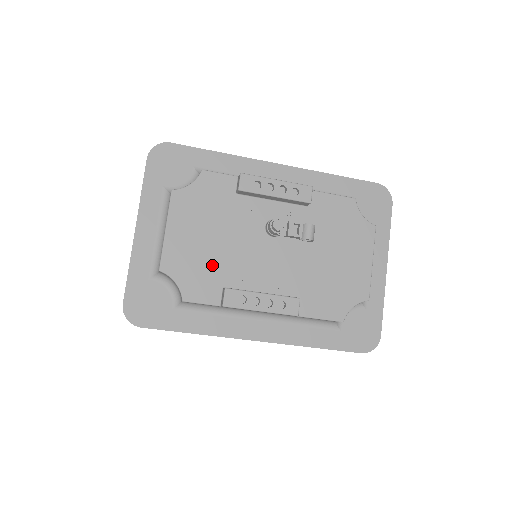
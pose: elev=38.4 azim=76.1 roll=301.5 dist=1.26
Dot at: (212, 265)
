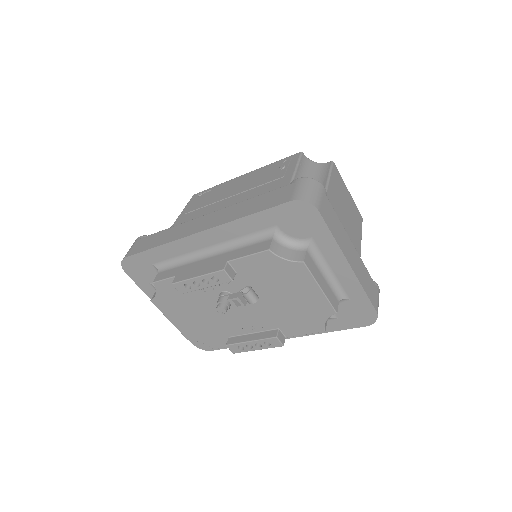
Dot at: (211, 329)
